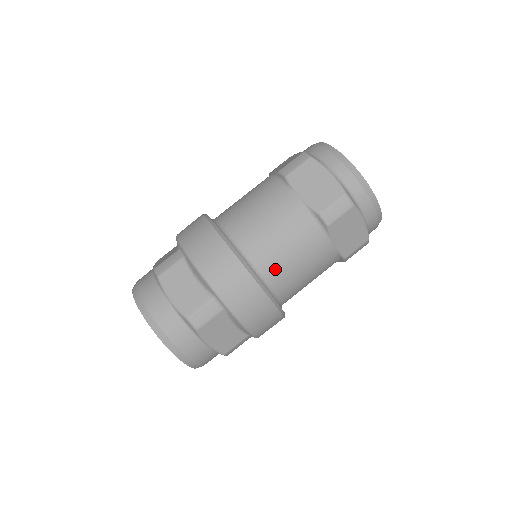
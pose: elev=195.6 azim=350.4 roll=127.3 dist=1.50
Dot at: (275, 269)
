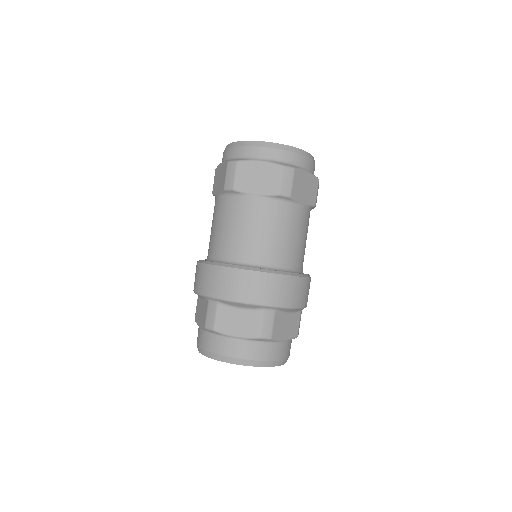
Dot at: (231, 248)
